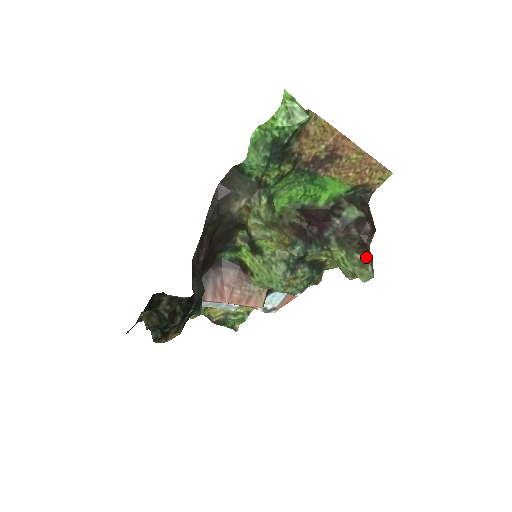
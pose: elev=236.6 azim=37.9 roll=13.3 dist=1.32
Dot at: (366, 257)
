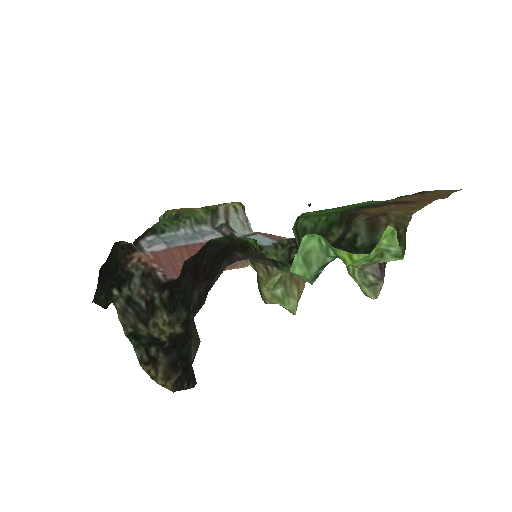
Dot at: (380, 283)
